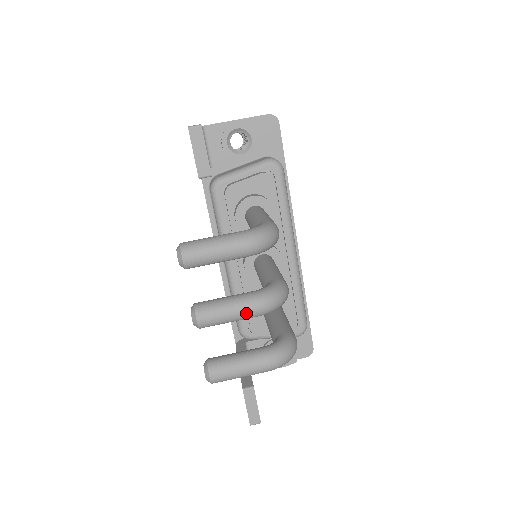
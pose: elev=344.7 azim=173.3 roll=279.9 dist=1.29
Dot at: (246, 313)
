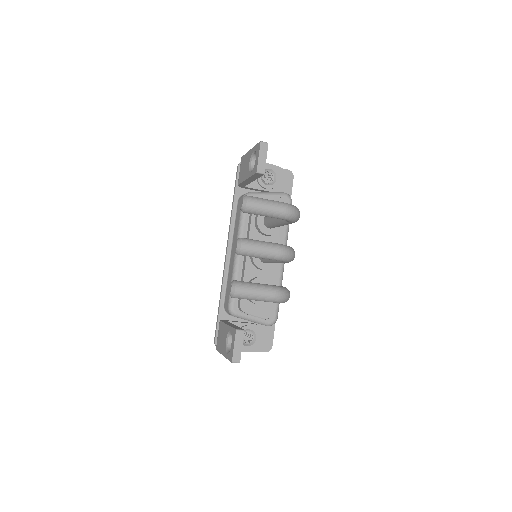
Dot at: (272, 252)
